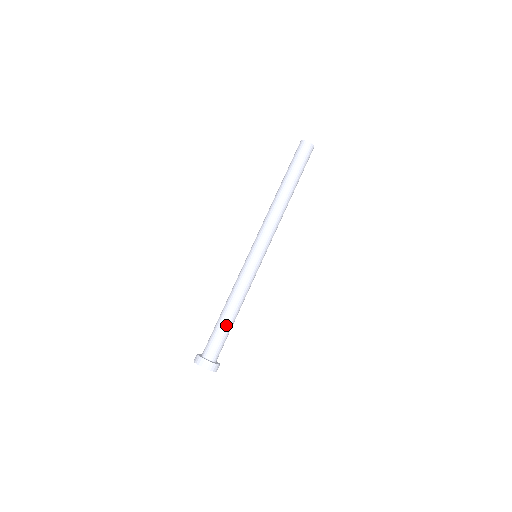
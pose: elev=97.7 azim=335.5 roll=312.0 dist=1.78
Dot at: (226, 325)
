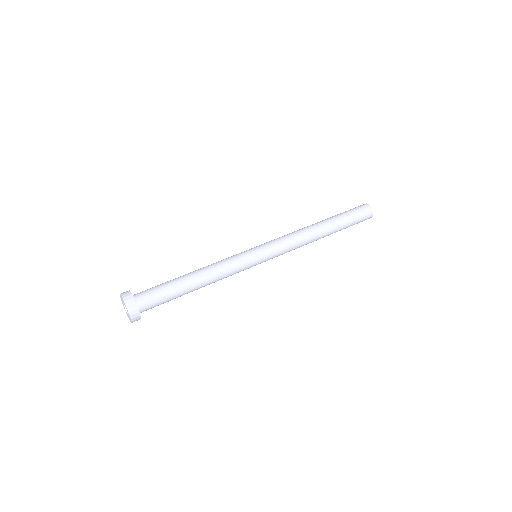
Dot at: (176, 279)
